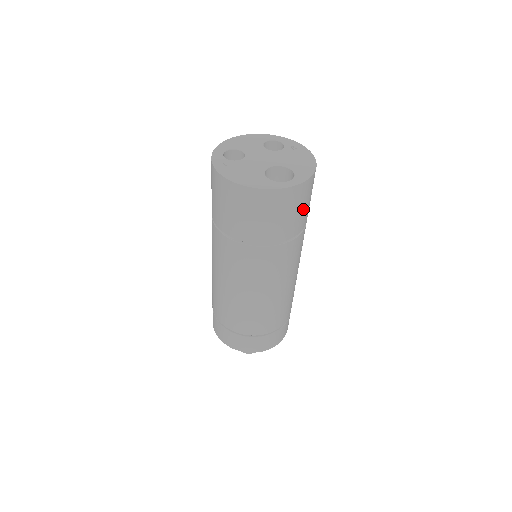
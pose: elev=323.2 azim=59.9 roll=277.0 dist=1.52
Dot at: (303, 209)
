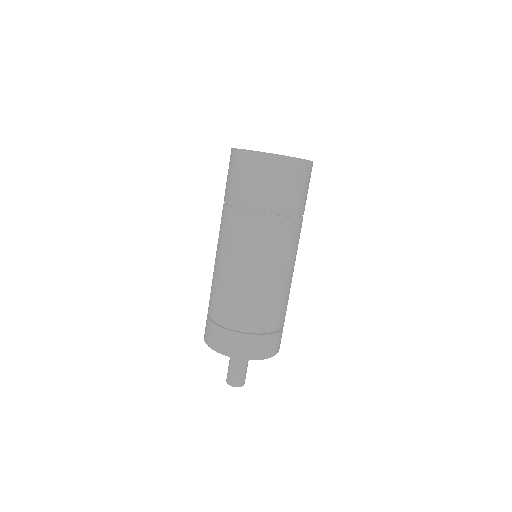
Dot at: (280, 187)
